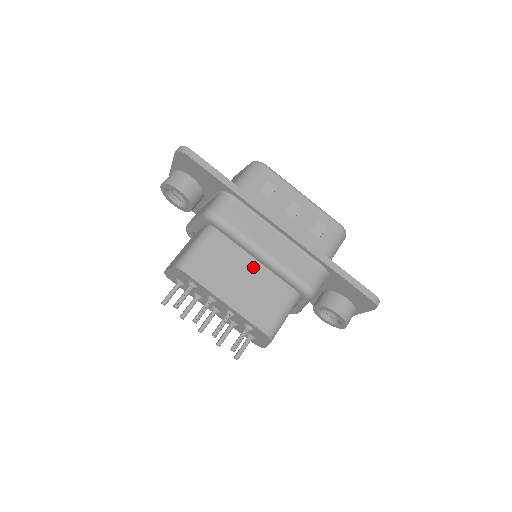
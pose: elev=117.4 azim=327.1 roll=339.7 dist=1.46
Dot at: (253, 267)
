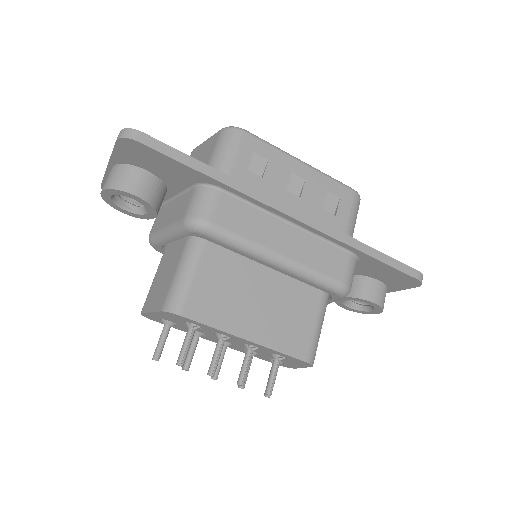
Dot at: (267, 278)
